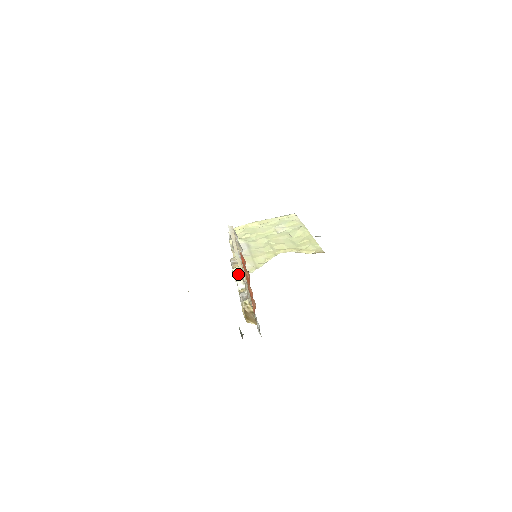
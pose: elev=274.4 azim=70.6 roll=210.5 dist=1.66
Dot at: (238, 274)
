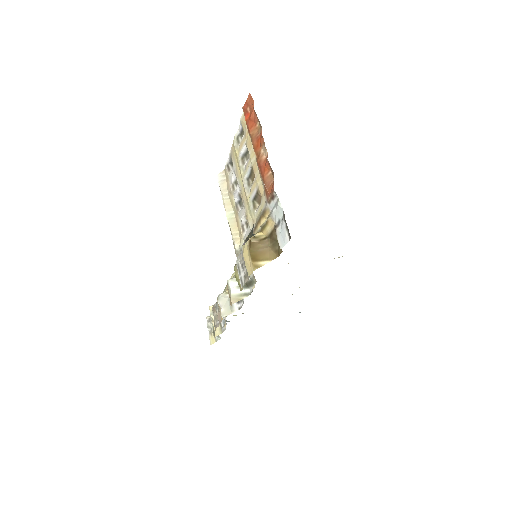
Dot at: (227, 300)
